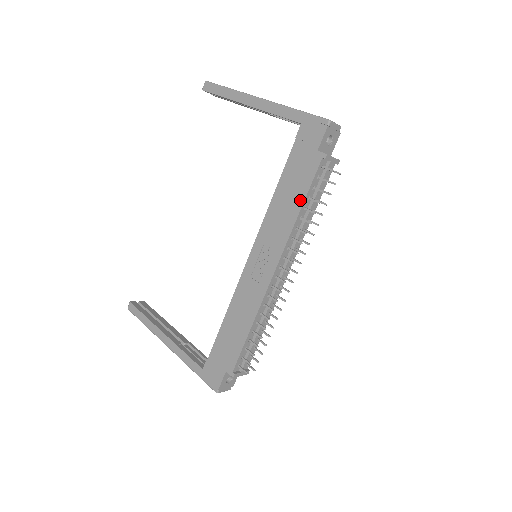
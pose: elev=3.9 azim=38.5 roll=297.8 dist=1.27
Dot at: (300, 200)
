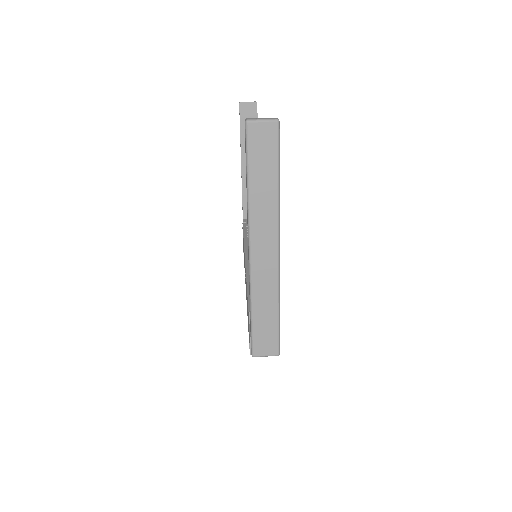
Dot at: occluded
